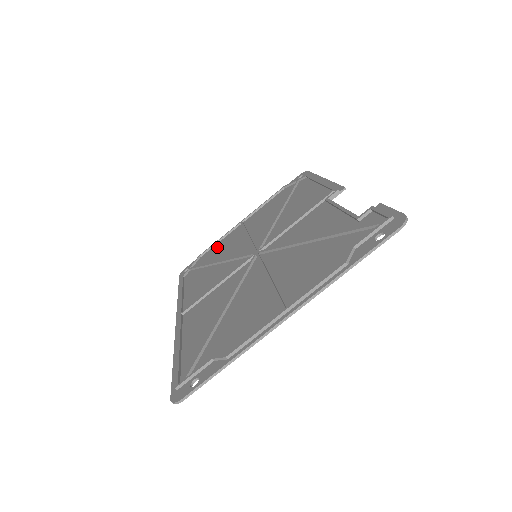
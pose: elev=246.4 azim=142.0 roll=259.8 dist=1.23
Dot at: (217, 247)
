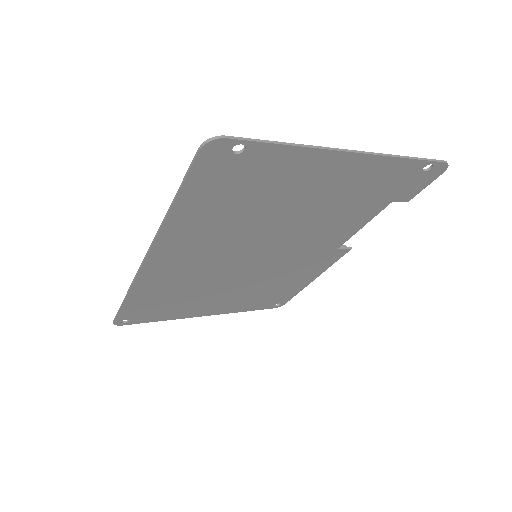
Dot at: (175, 310)
